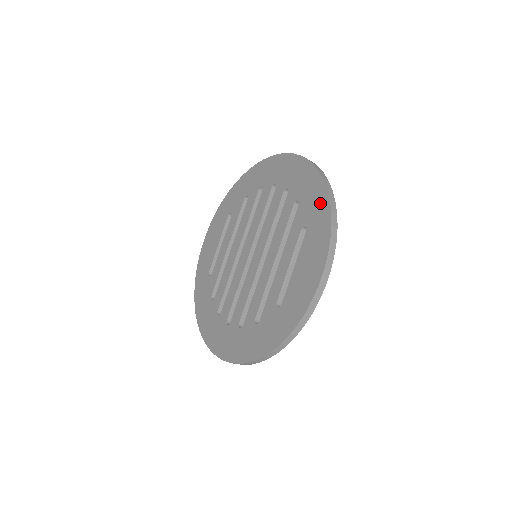
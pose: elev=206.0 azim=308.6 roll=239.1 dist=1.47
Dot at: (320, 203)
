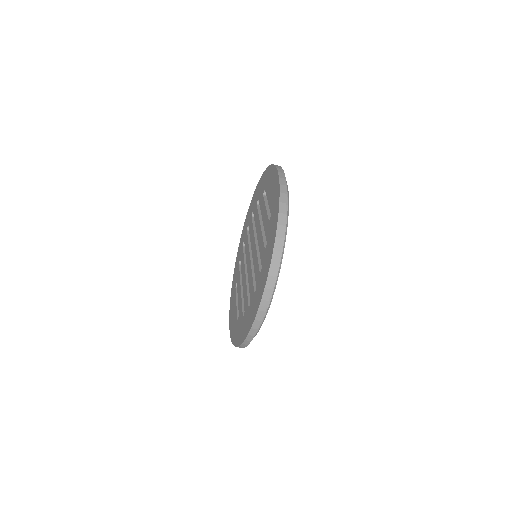
Dot at: (264, 177)
